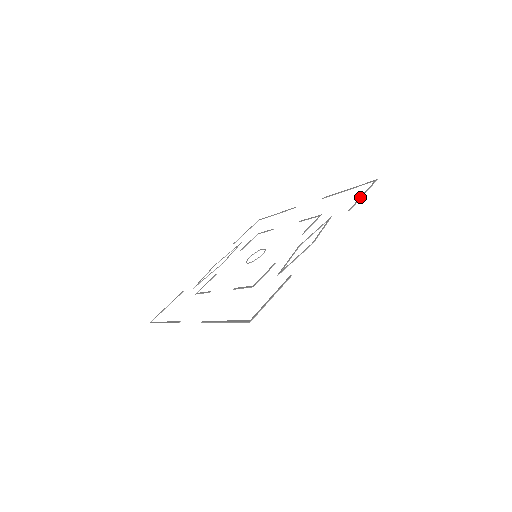
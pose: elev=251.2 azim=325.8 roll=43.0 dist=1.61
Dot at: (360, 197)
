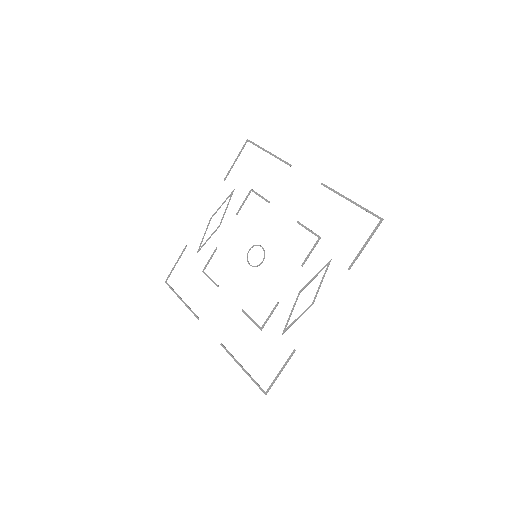
Dot at: (362, 249)
